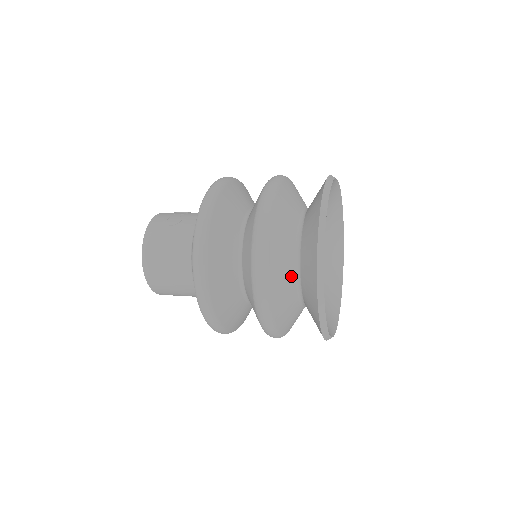
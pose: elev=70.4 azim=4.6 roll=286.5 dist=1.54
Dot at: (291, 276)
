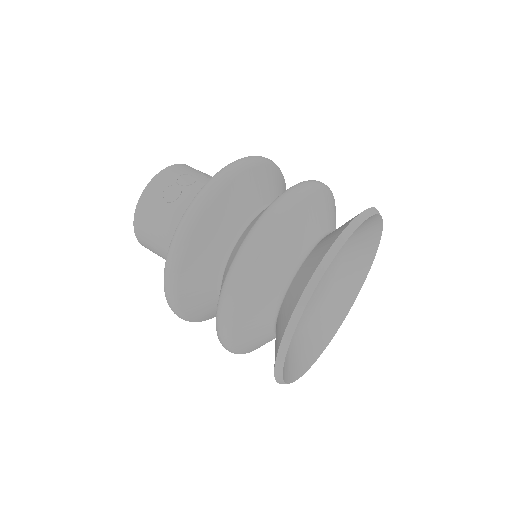
Dot at: (265, 326)
